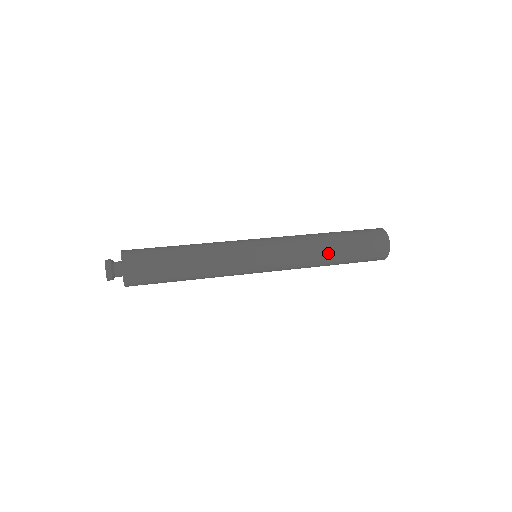
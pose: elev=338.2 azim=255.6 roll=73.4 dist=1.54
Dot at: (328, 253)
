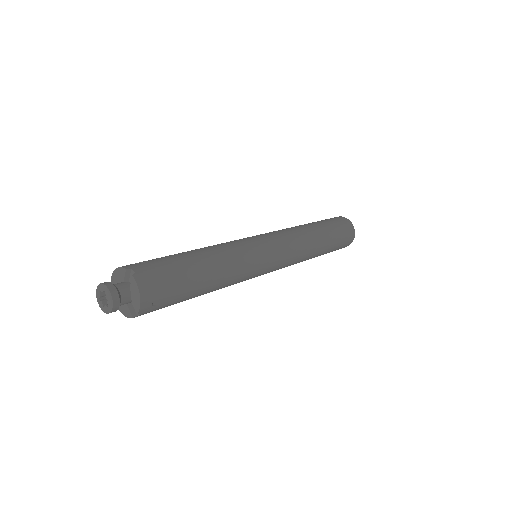
Dot at: (316, 236)
